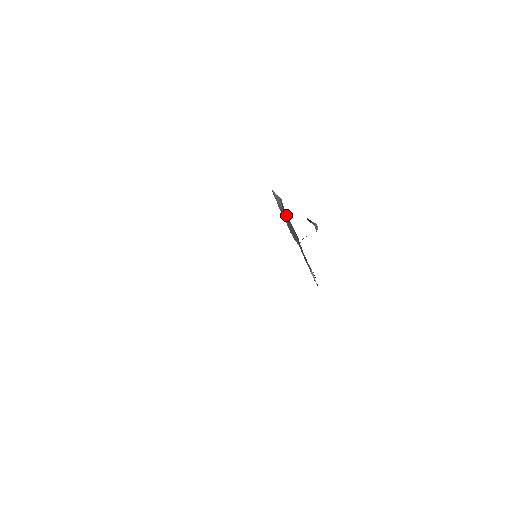
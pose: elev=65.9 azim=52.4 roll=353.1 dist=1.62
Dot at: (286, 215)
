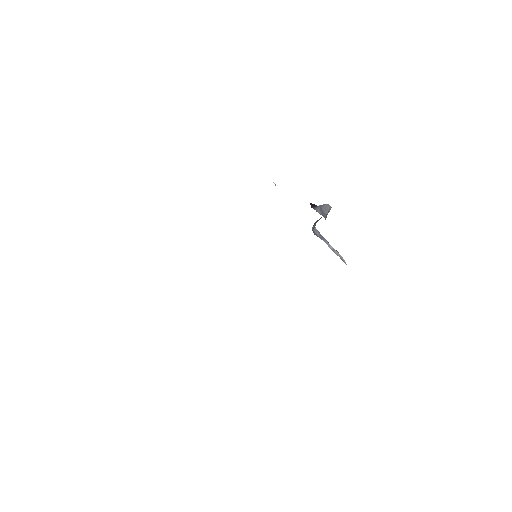
Dot at: occluded
